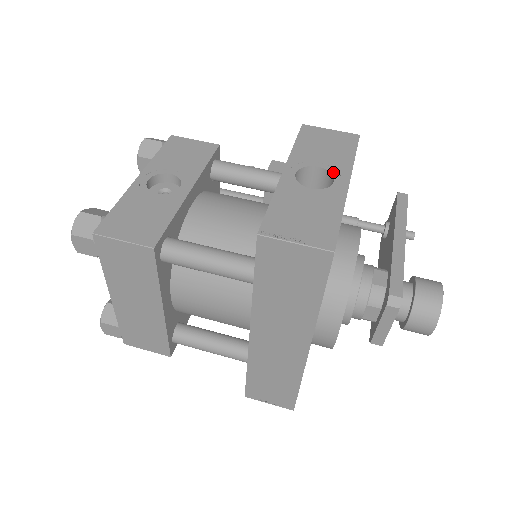
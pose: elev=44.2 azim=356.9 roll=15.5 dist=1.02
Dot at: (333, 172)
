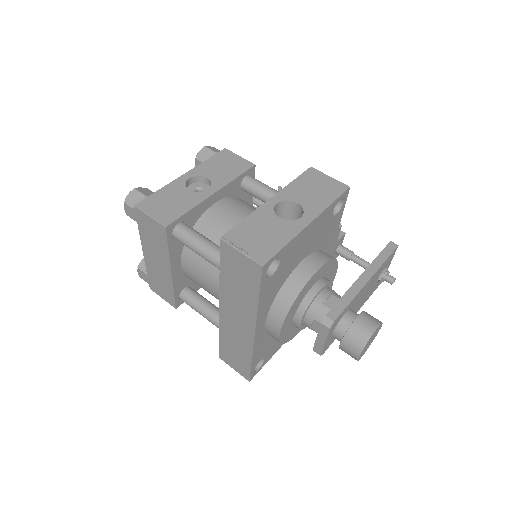
Dot at: (306, 210)
